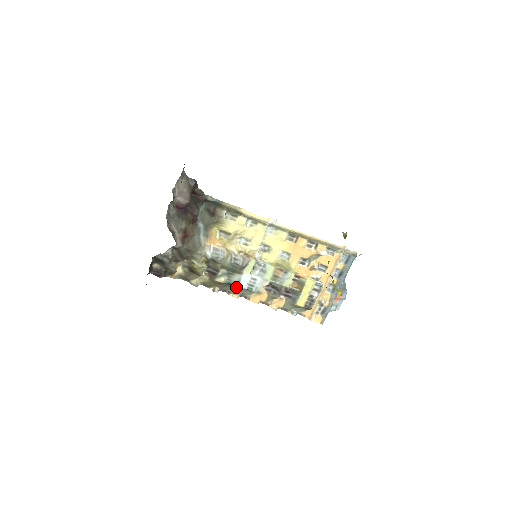
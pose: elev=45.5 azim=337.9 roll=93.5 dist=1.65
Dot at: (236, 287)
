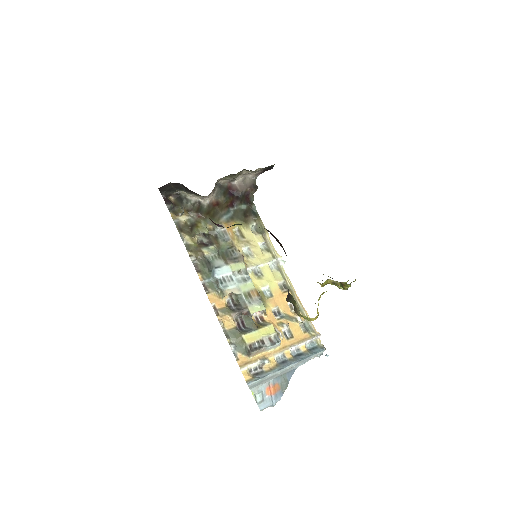
Dot at: (209, 273)
